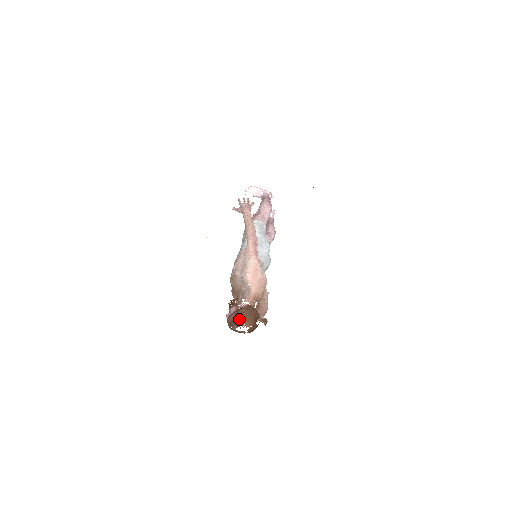
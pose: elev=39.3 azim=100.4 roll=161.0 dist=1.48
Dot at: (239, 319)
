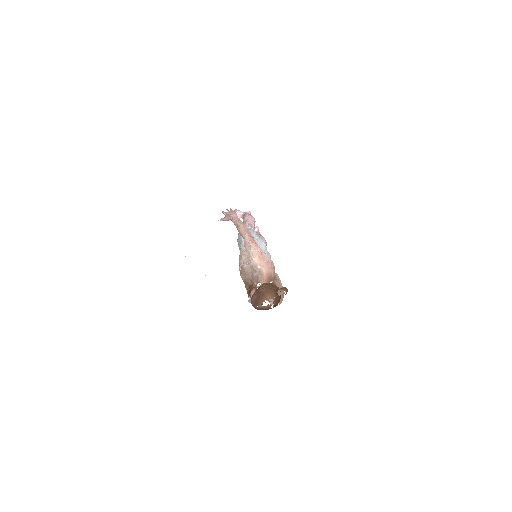
Dot at: (261, 295)
